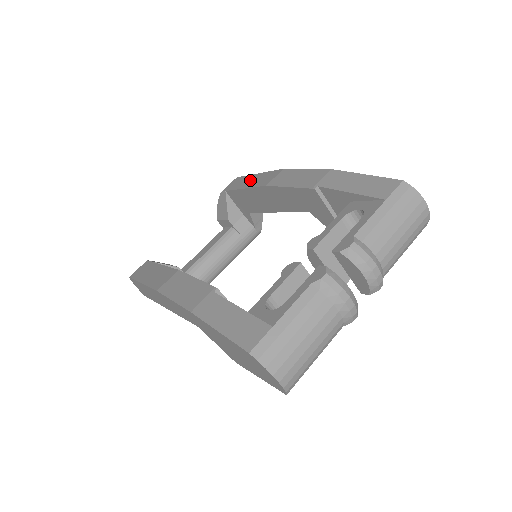
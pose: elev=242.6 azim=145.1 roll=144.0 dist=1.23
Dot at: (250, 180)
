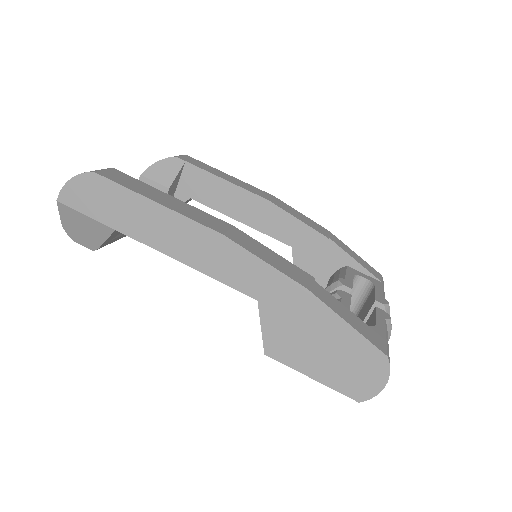
Dot at: (226, 176)
